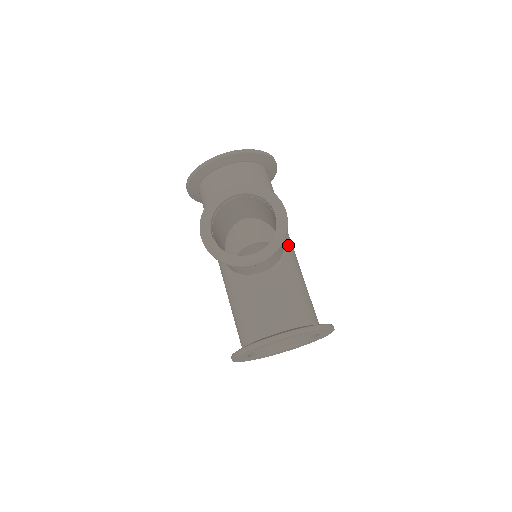
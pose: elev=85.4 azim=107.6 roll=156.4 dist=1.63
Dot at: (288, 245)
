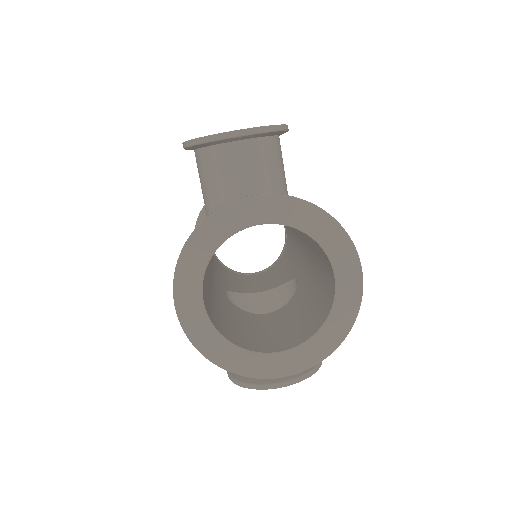
Dot at: occluded
